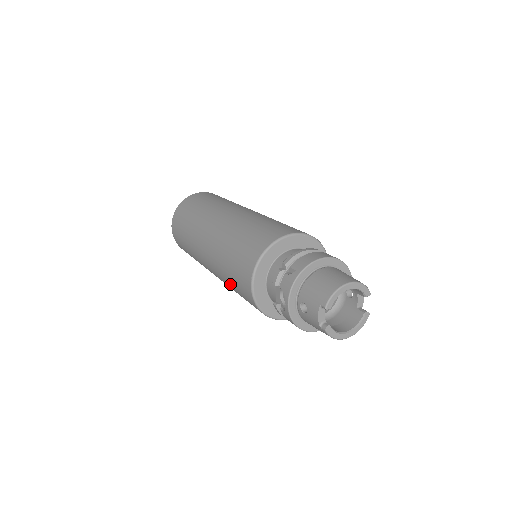
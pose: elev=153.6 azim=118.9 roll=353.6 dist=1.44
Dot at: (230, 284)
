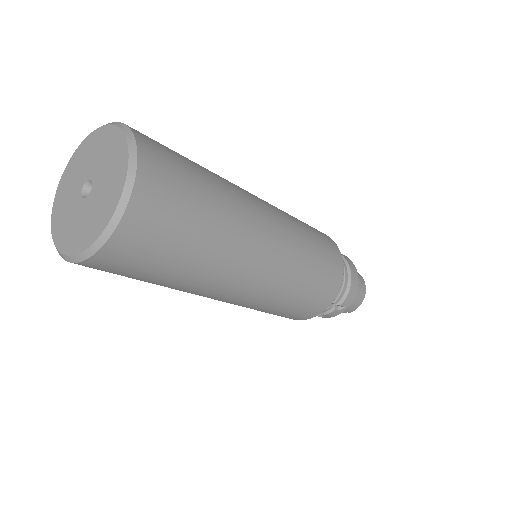
Dot at: occluded
